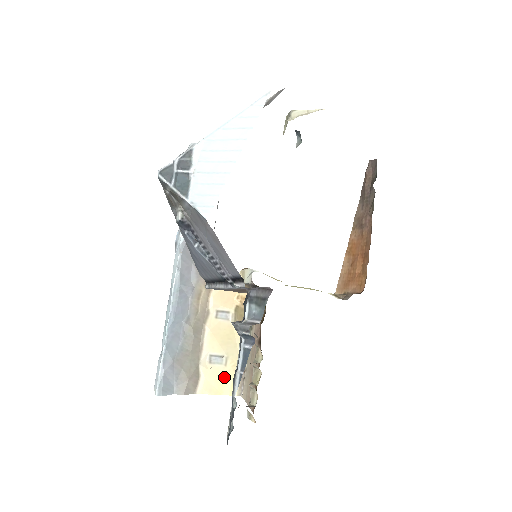
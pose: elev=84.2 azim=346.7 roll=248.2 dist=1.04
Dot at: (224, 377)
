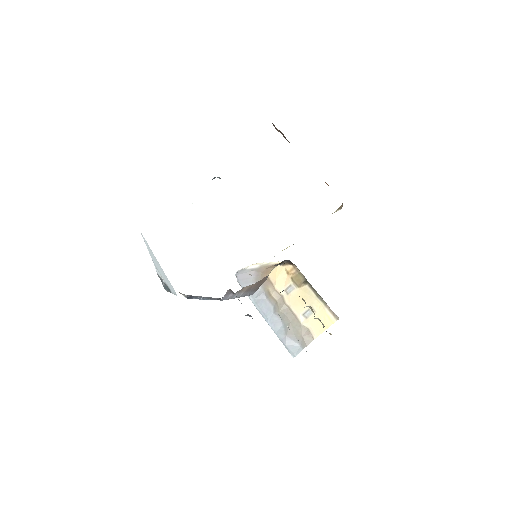
Dot at: (320, 318)
